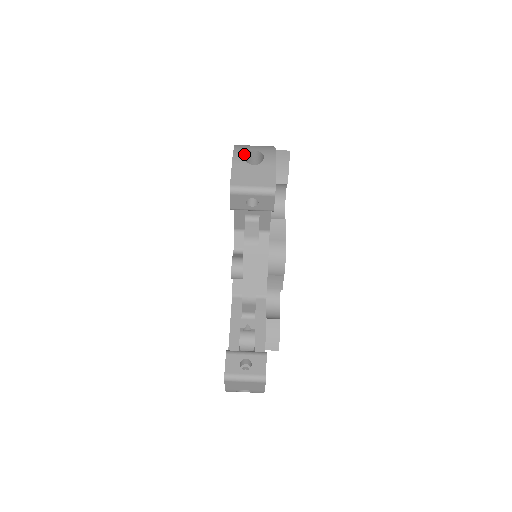
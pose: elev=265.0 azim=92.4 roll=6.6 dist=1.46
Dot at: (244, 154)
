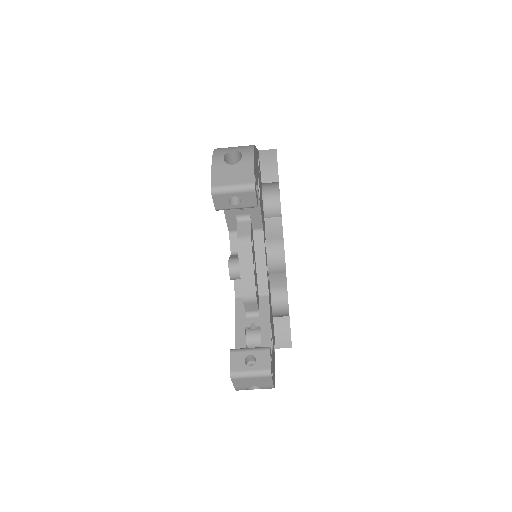
Dot at: (223, 155)
